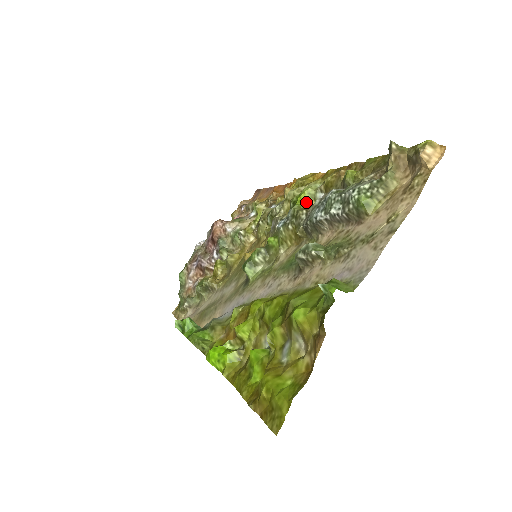
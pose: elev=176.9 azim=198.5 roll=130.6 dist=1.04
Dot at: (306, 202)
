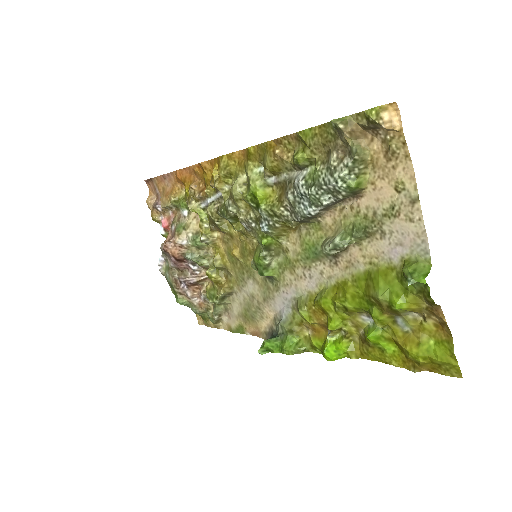
Dot at: (266, 195)
